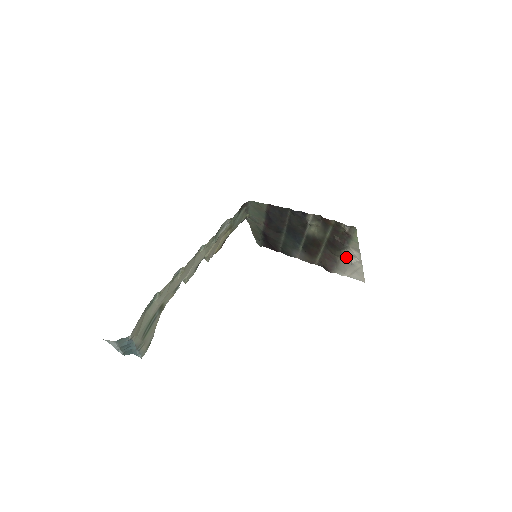
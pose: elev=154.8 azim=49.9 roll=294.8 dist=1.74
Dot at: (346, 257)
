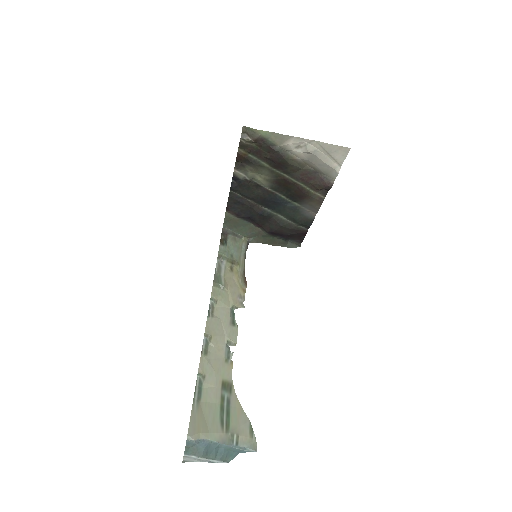
Dot at: (301, 156)
